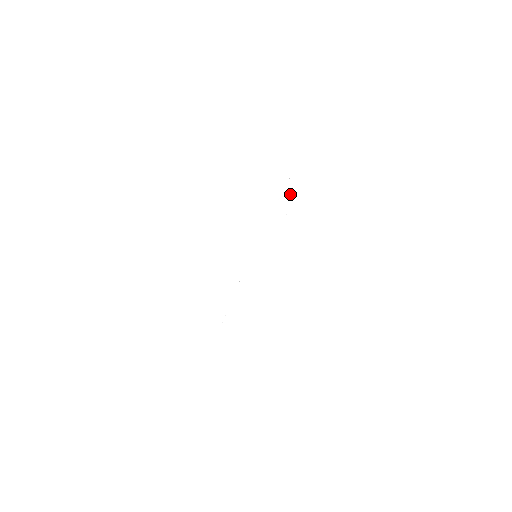
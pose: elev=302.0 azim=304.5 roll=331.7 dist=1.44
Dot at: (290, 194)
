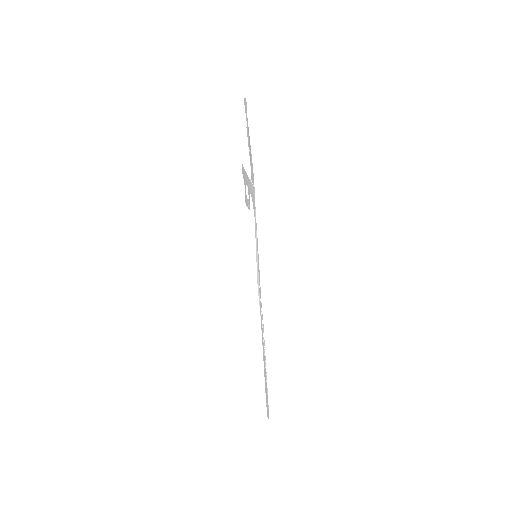
Dot at: (246, 181)
